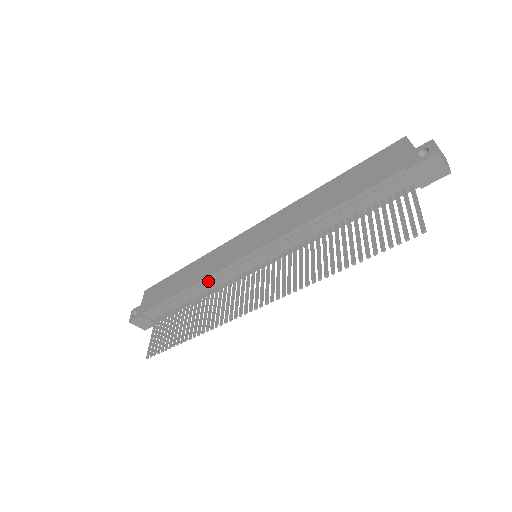
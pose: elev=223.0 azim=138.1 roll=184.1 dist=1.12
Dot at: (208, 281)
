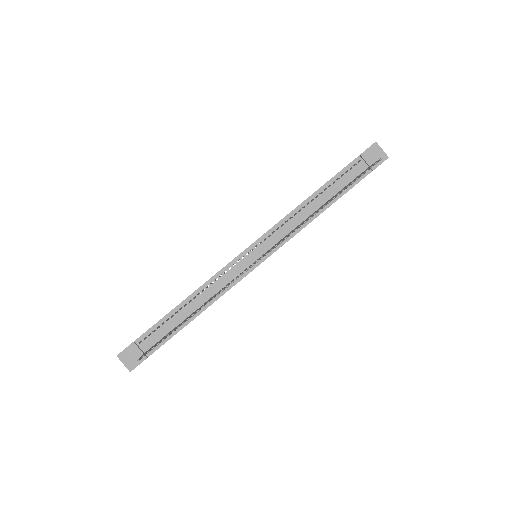
Dot at: (211, 284)
